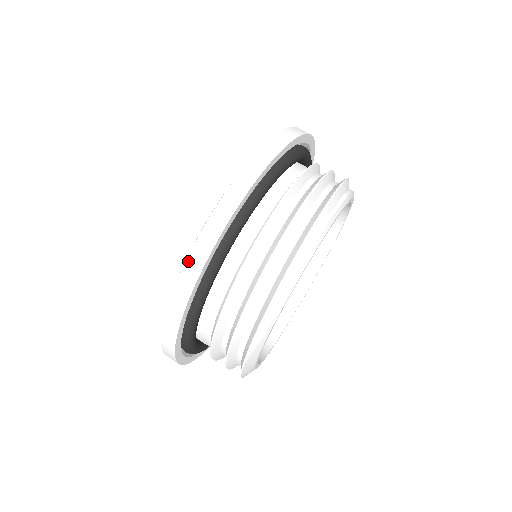
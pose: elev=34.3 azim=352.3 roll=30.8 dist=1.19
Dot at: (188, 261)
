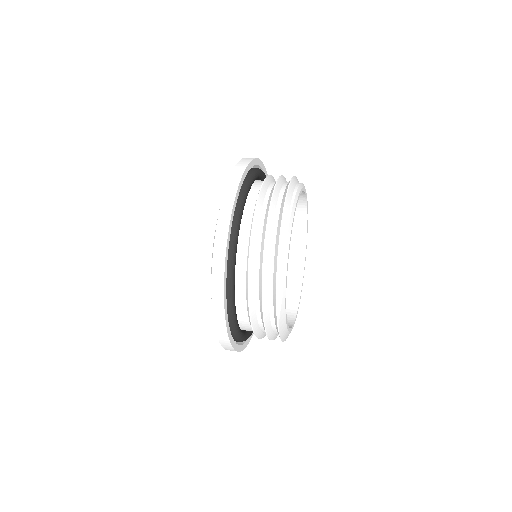
Dot at: (213, 269)
